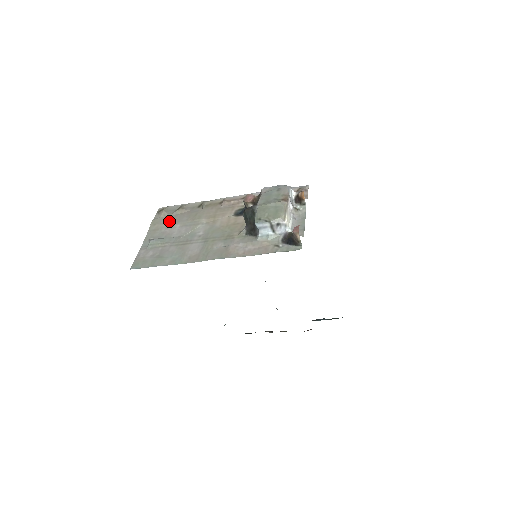
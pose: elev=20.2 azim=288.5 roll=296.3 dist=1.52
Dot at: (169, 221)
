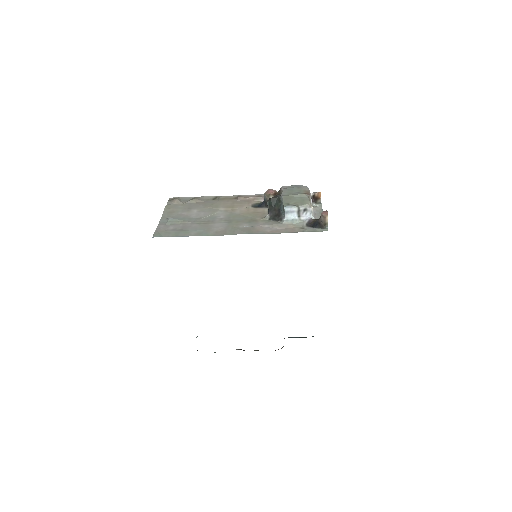
Dot at: (184, 207)
